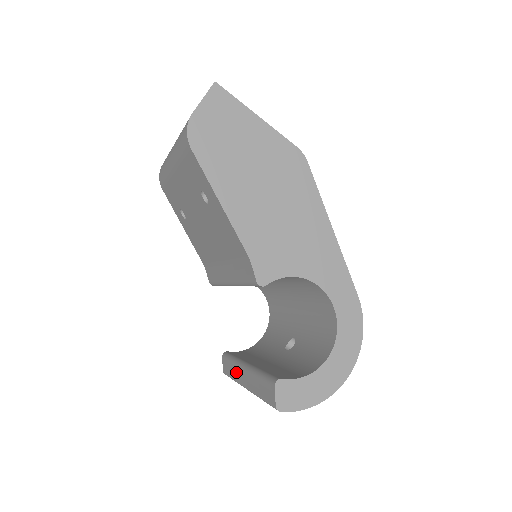
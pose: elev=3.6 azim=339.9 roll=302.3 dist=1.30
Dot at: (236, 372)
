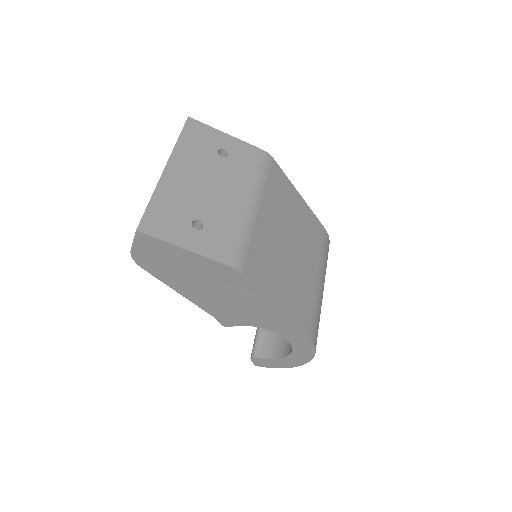
Dot at: occluded
